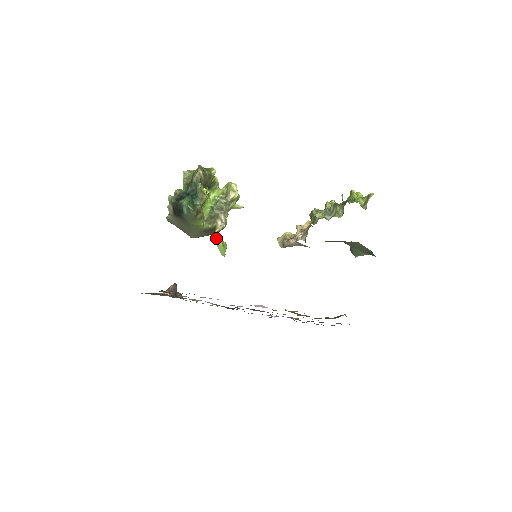
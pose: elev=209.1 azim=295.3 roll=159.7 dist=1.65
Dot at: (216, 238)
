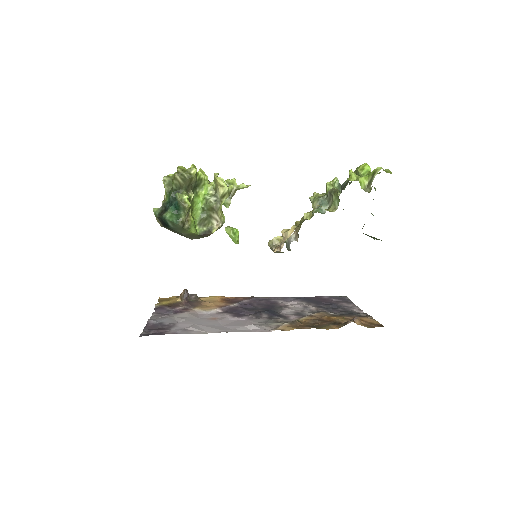
Dot at: (225, 227)
